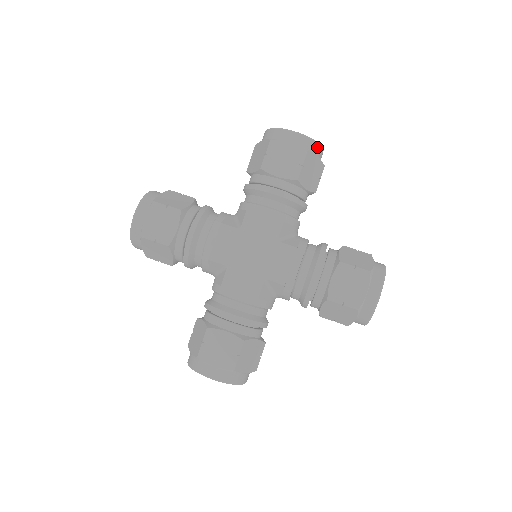
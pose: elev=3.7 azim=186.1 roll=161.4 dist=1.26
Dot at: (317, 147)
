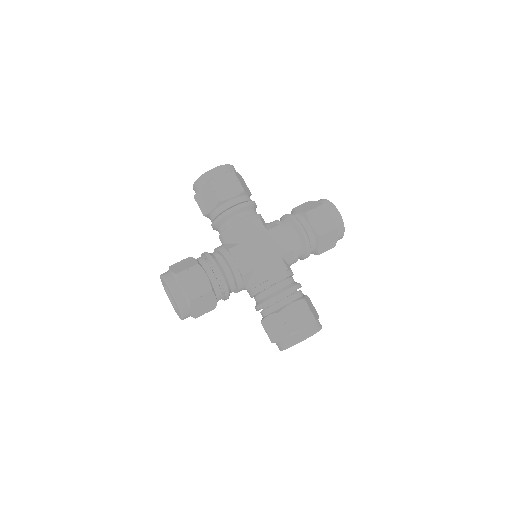
Dot at: (342, 232)
